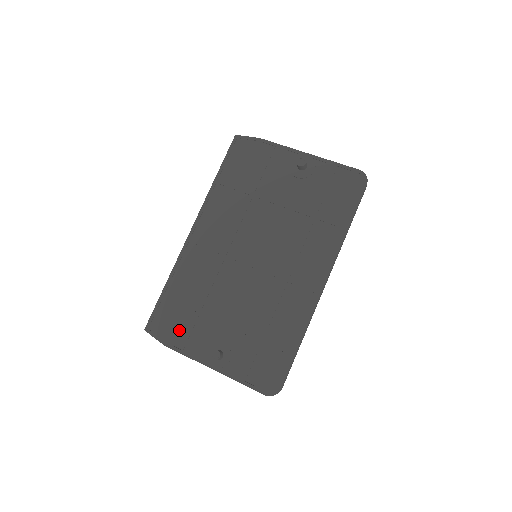
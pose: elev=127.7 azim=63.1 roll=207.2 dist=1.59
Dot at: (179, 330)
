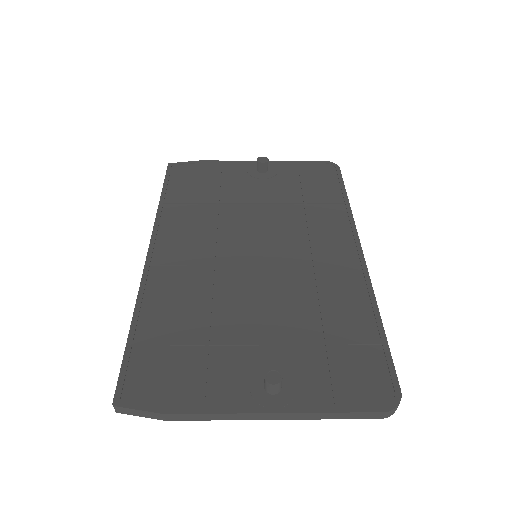
Dot at: (183, 379)
